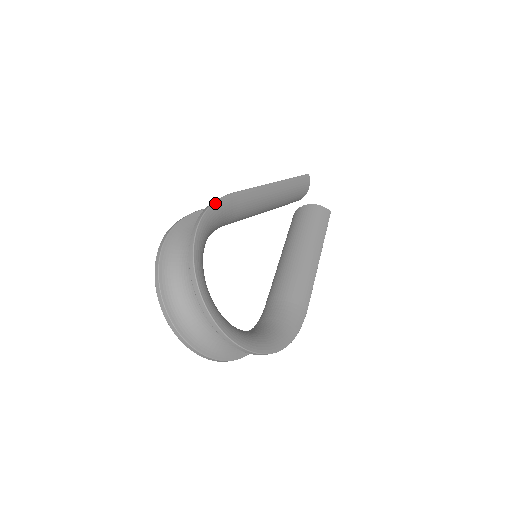
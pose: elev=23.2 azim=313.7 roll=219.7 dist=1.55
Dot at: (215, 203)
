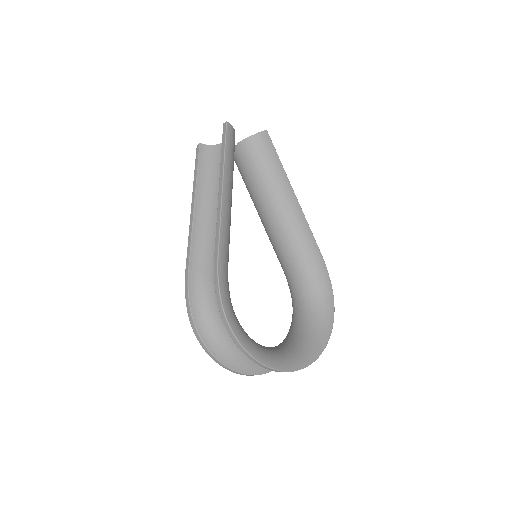
Dot at: (220, 293)
